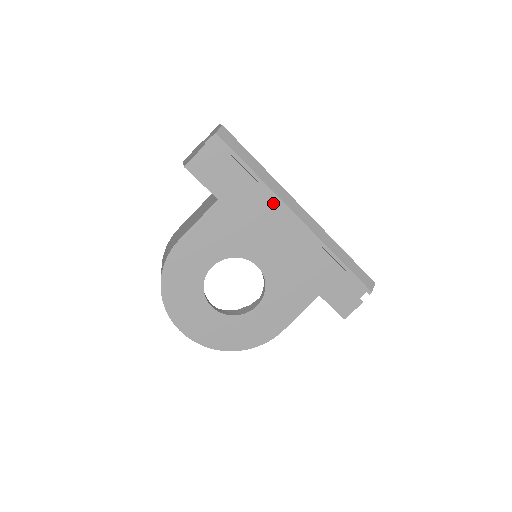
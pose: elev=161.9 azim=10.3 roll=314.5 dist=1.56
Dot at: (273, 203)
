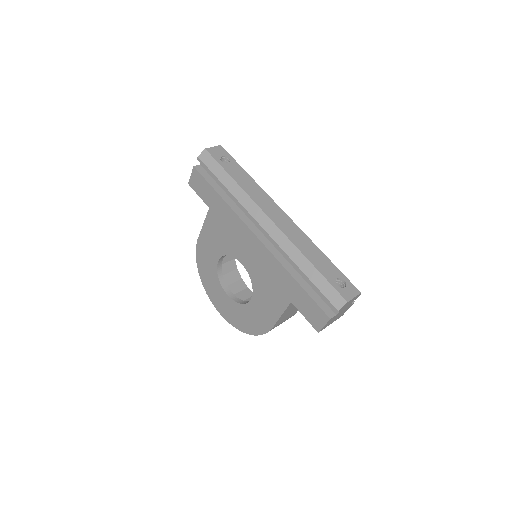
Dot at: occluded
